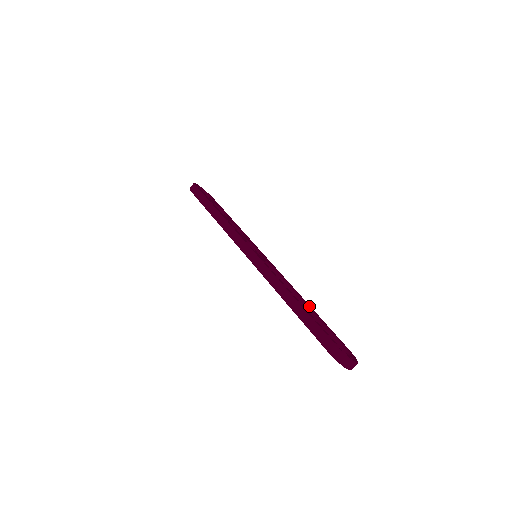
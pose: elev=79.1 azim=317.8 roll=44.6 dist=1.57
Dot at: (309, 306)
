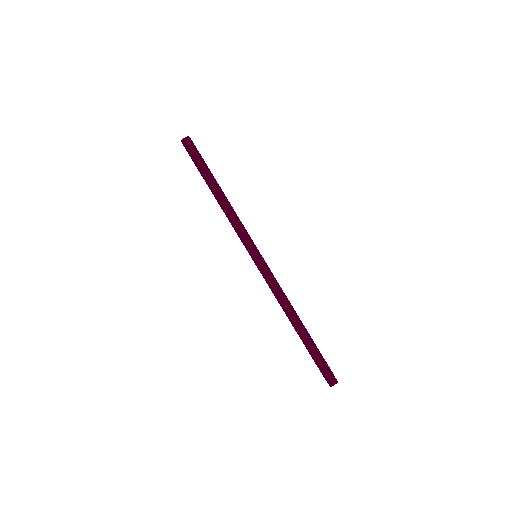
Dot at: occluded
